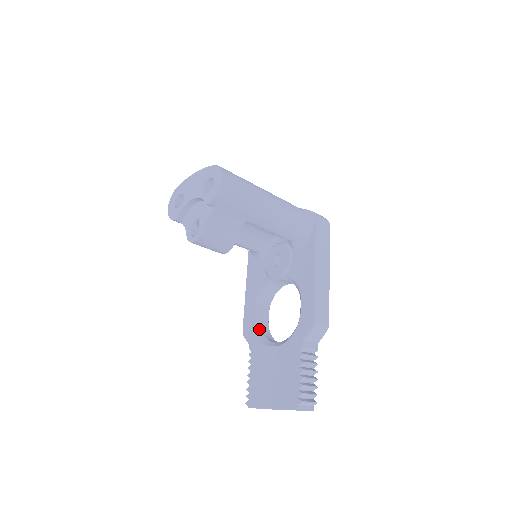
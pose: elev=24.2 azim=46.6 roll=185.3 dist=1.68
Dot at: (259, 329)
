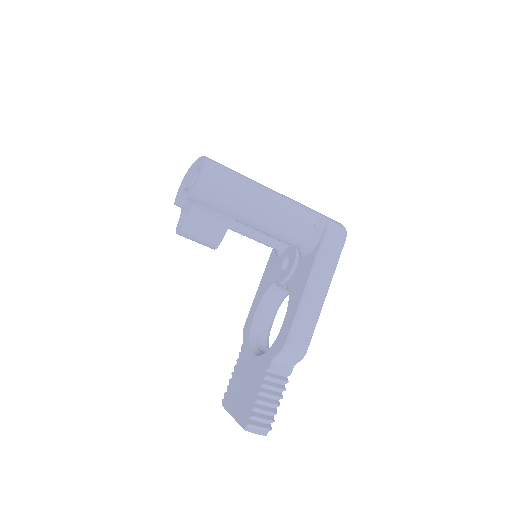
Dot at: (254, 330)
